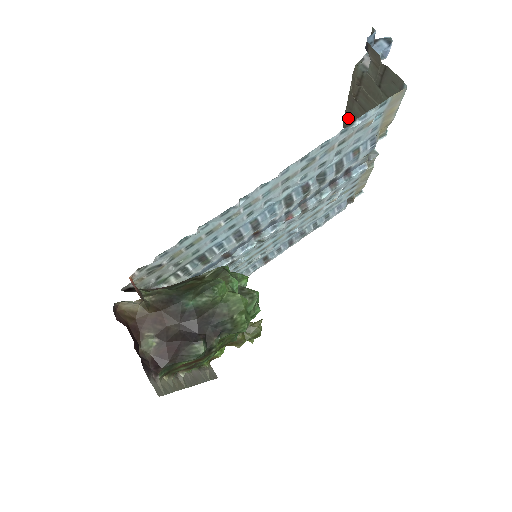
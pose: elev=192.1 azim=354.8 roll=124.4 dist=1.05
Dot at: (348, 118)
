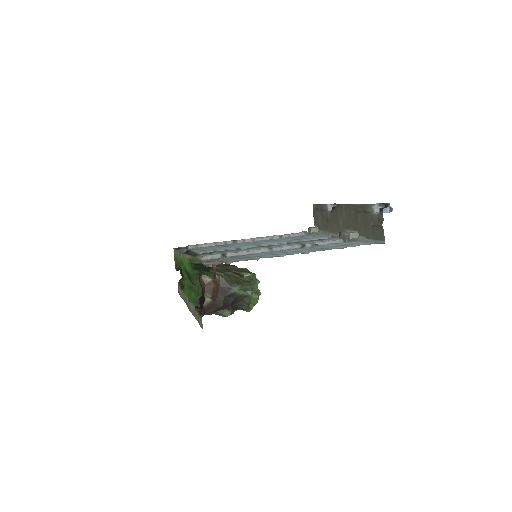
Dot at: (344, 208)
